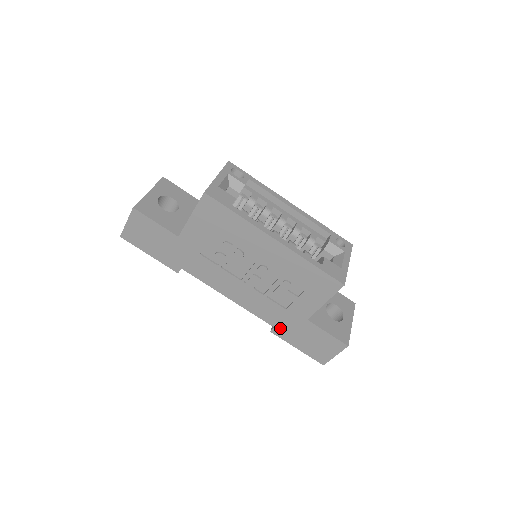
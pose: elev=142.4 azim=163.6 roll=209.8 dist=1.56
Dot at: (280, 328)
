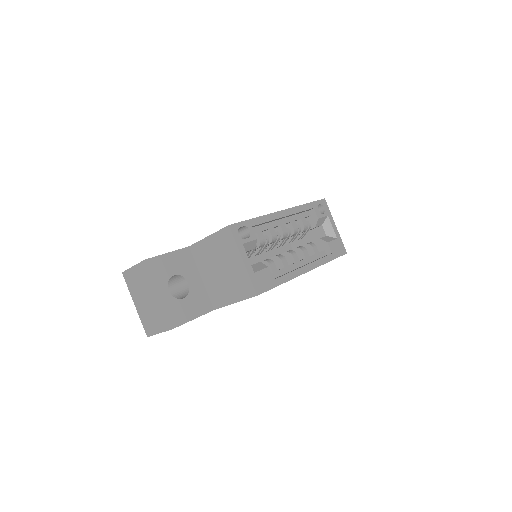
Dot at: occluded
